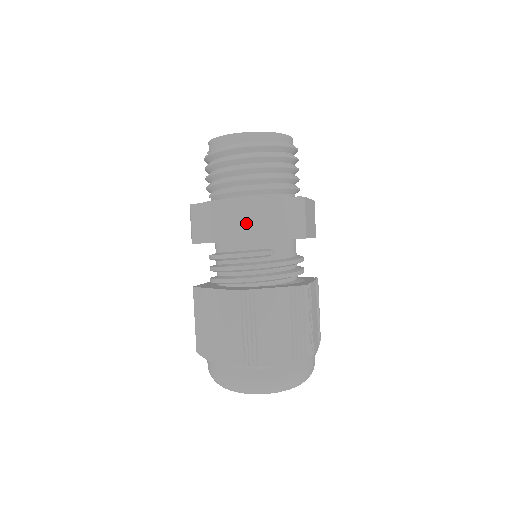
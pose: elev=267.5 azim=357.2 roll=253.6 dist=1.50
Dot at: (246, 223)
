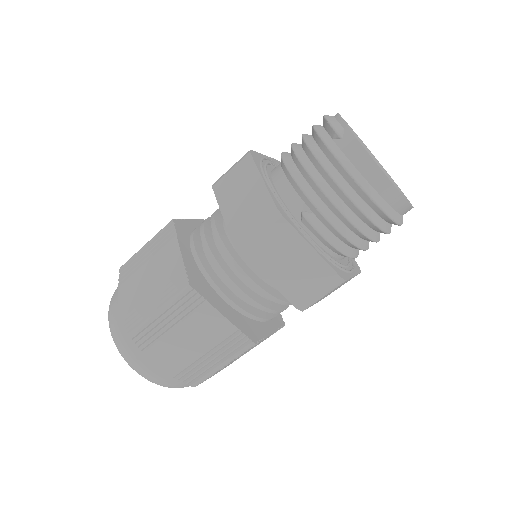
Dot at: occluded
